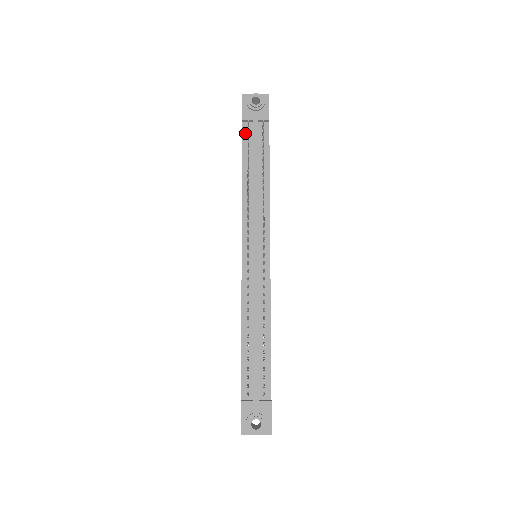
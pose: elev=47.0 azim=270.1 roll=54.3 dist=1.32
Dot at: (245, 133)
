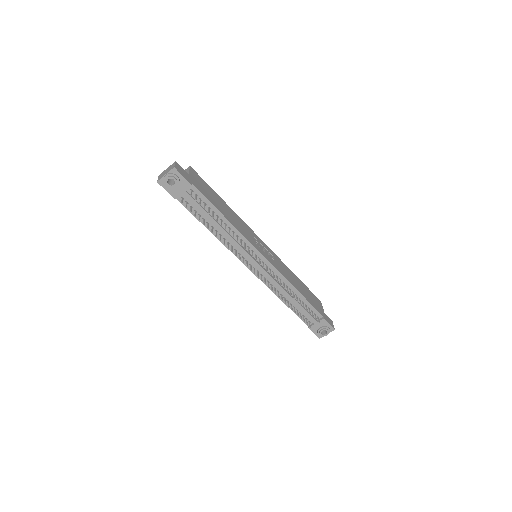
Dot at: (184, 204)
